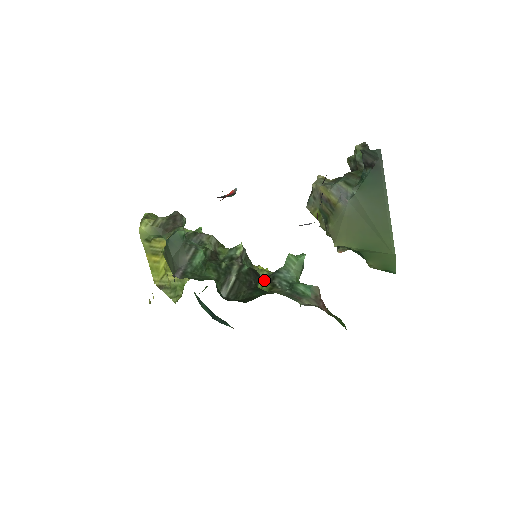
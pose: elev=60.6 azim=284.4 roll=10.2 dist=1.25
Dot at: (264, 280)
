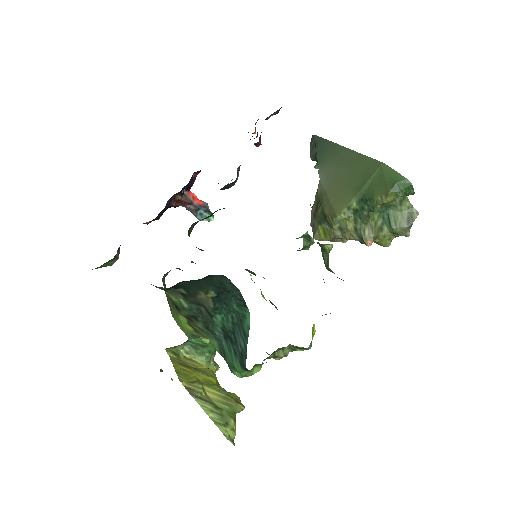
Dot at: occluded
